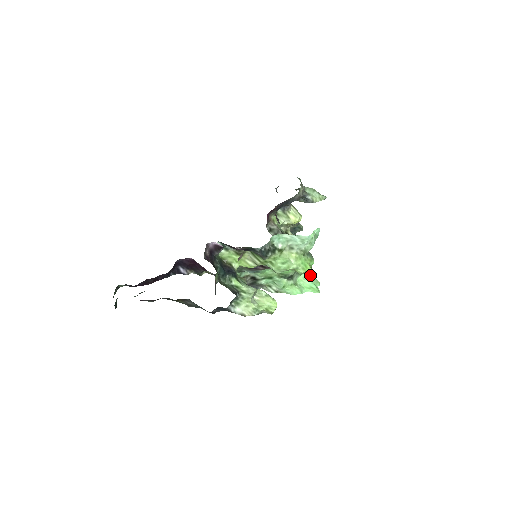
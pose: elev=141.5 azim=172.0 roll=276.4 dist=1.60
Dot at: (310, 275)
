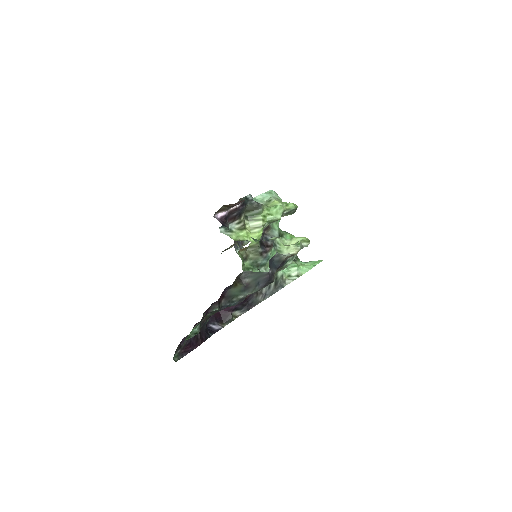
Dot at: occluded
